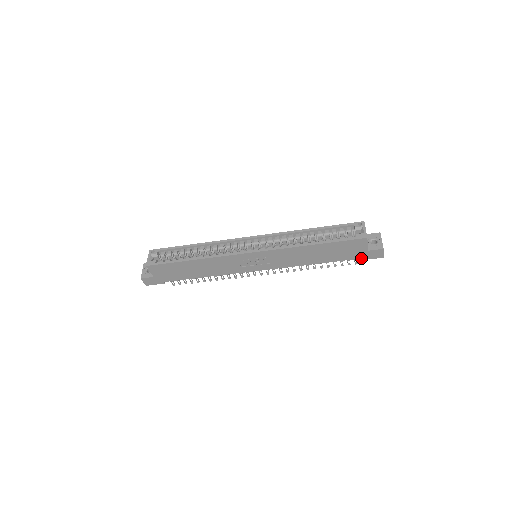
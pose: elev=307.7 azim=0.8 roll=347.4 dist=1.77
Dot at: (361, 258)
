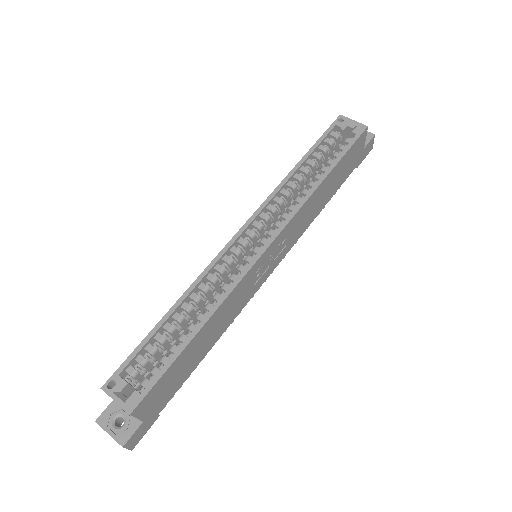
Dot at: (357, 165)
